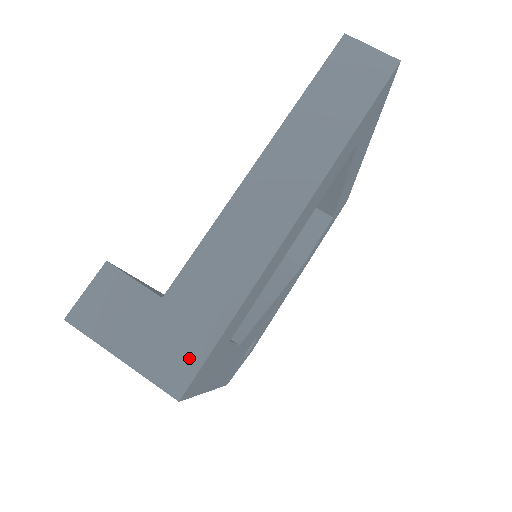
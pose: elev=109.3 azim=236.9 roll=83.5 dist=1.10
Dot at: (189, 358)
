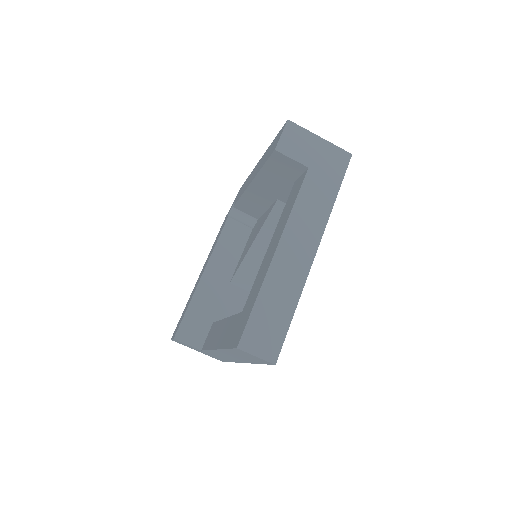
Dot at: occluded
